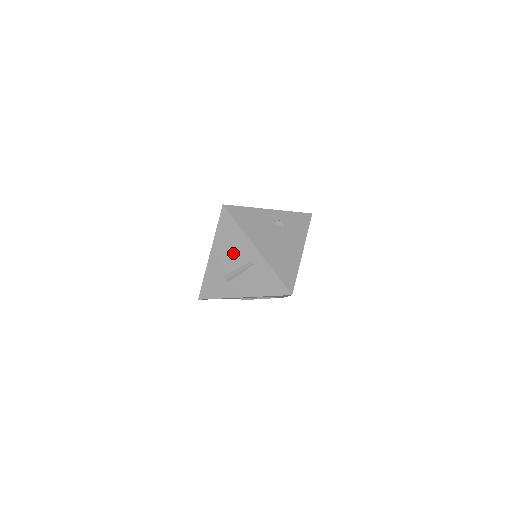
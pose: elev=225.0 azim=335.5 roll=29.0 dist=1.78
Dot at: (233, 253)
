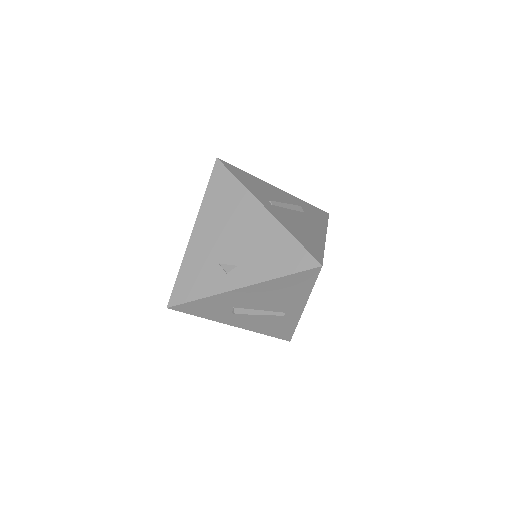
Dot at: (273, 300)
